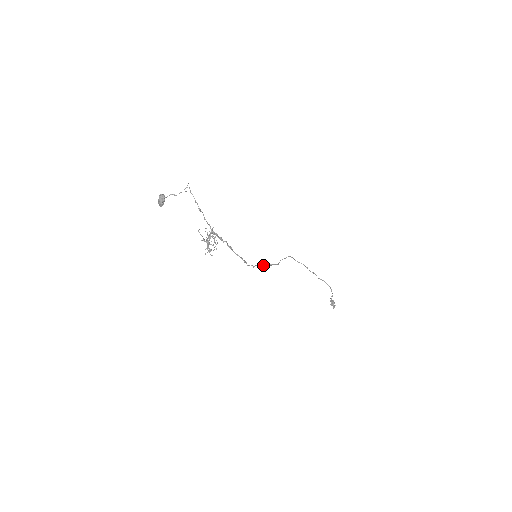
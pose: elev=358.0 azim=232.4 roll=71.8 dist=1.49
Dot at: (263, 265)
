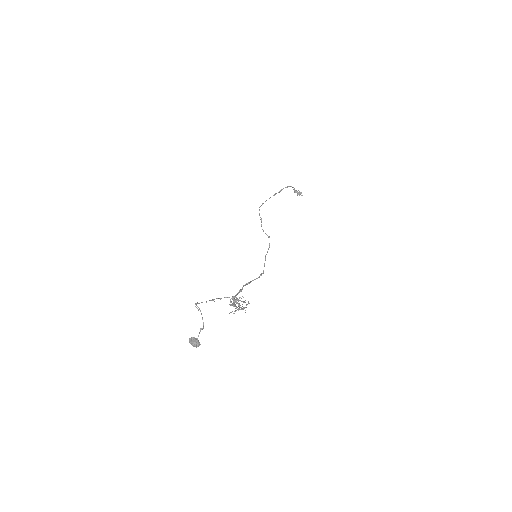
Dot at: occluded
